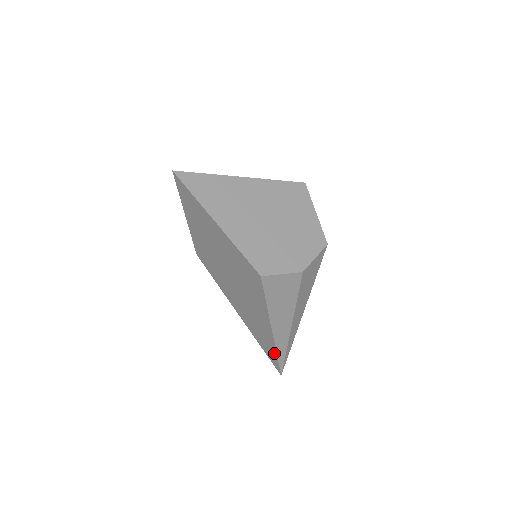
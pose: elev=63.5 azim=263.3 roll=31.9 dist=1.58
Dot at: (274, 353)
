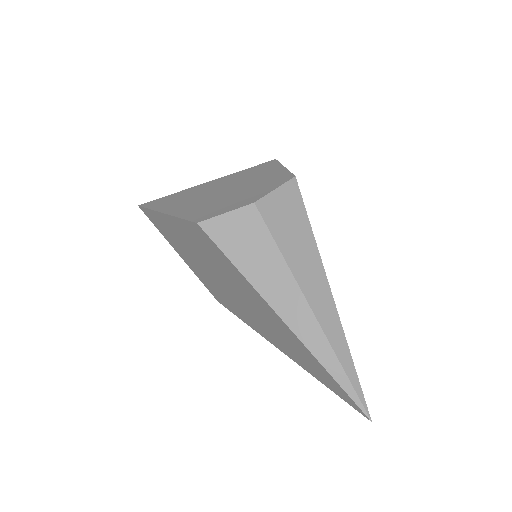
Dot at: (323, 370)
